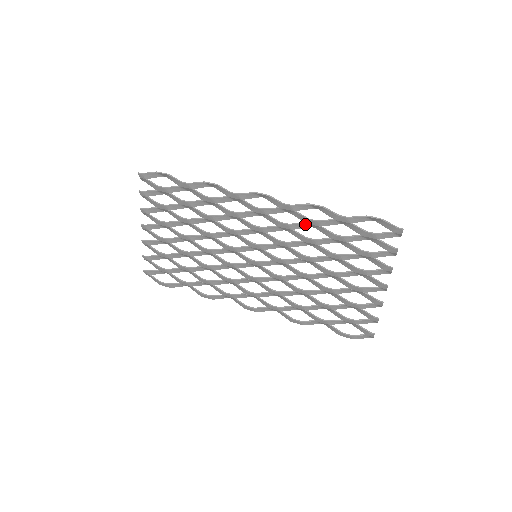
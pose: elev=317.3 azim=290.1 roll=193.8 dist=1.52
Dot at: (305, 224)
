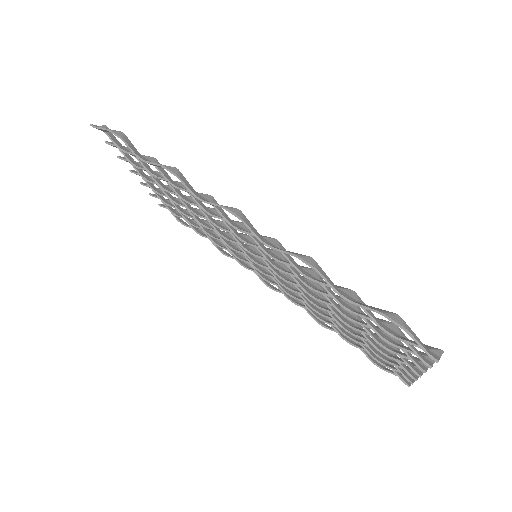
Dot at: (299, 268)
